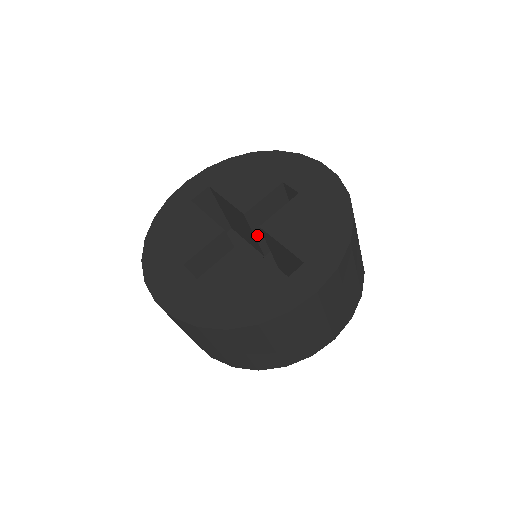
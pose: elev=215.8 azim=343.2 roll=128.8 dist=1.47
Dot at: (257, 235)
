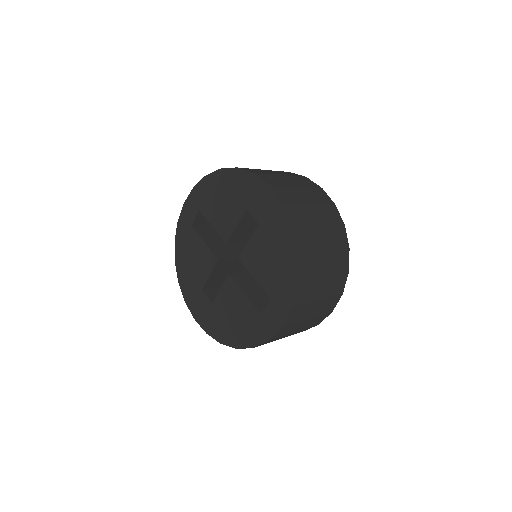
Dot at: occluded
